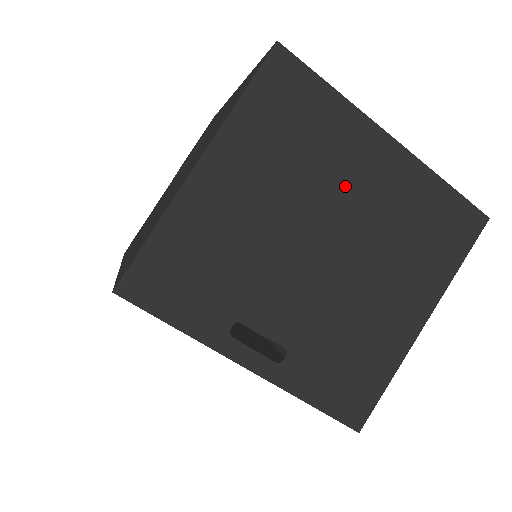
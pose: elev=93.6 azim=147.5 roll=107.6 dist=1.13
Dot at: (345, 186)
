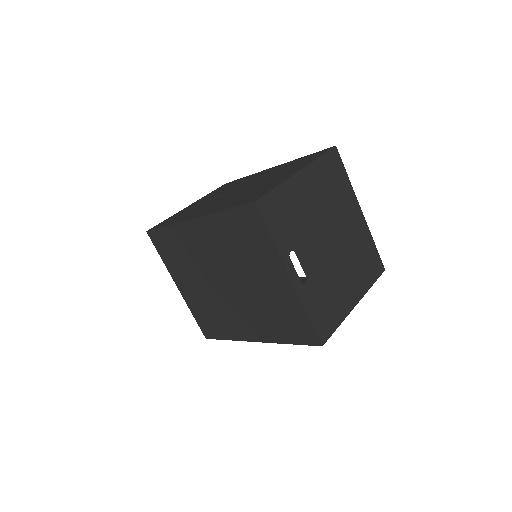
Dot at: (343, 218)
